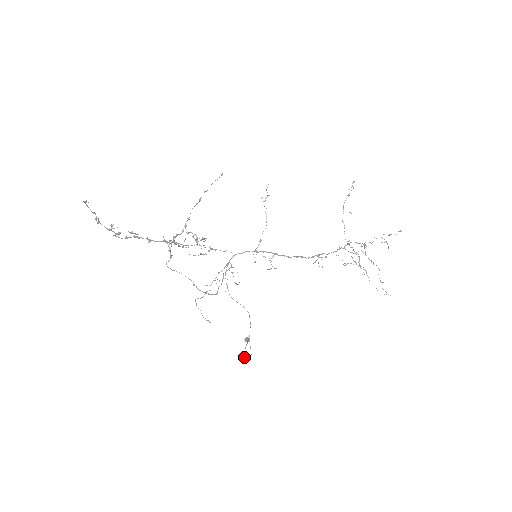
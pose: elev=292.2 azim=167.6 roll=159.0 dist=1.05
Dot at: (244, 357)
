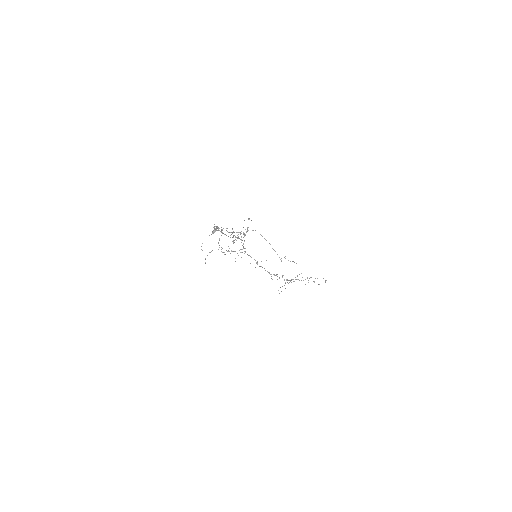
Dot at: occluded
